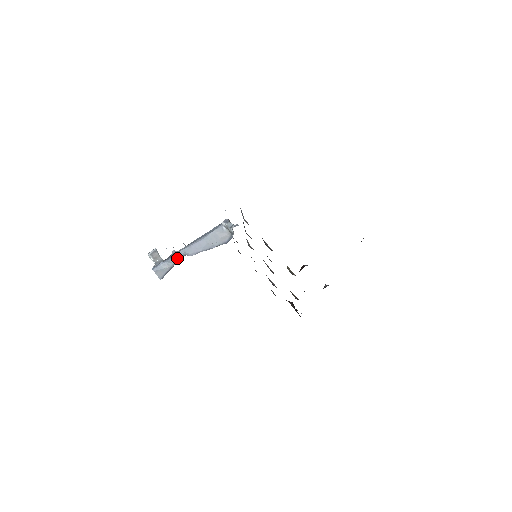
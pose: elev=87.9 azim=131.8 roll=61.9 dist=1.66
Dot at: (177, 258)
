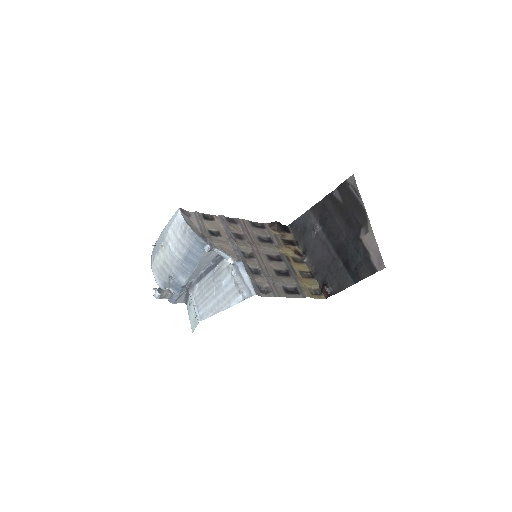
Dot at: (185, 287)
